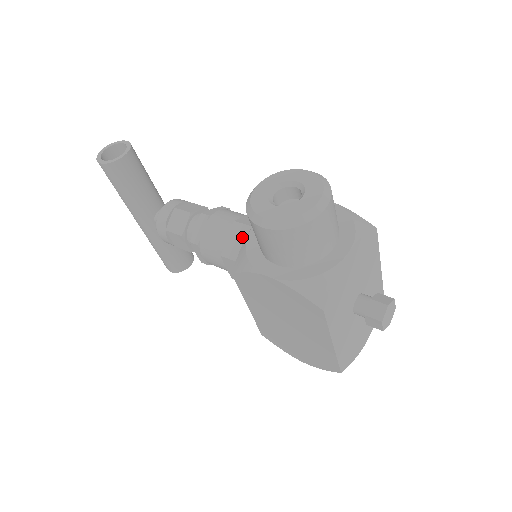
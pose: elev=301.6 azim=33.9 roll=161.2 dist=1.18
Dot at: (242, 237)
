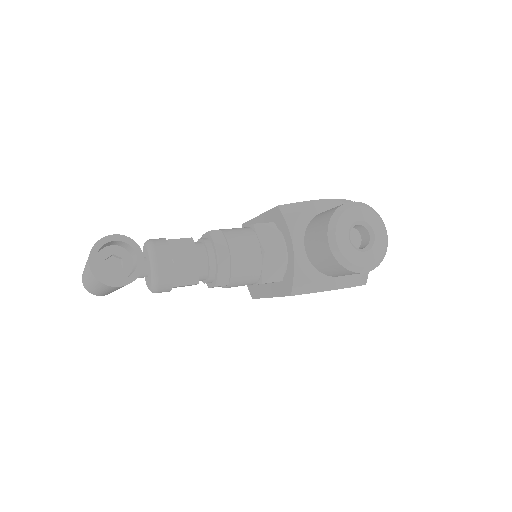
Dot at: (278, 261)
